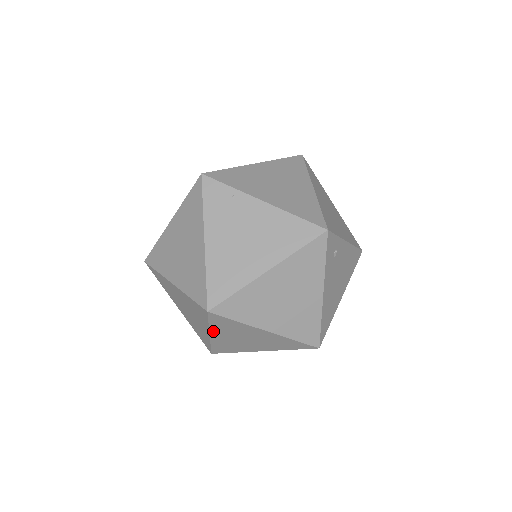
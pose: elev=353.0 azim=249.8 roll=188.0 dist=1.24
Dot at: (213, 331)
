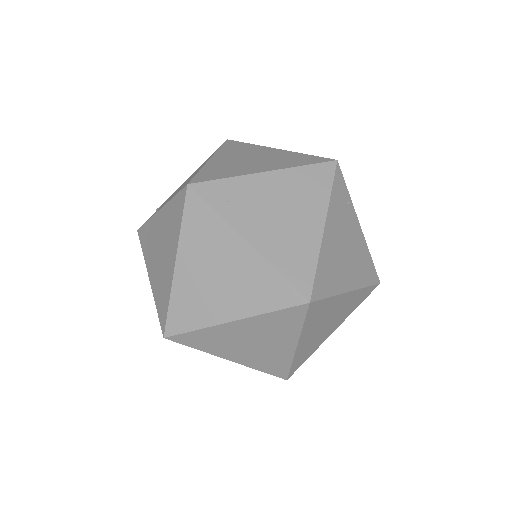
Dot at: (250, 320)
